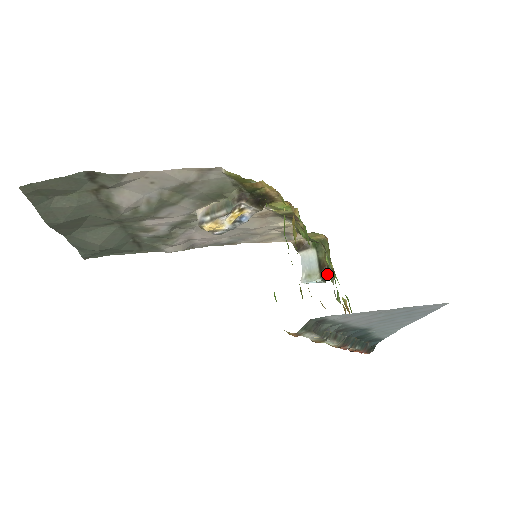
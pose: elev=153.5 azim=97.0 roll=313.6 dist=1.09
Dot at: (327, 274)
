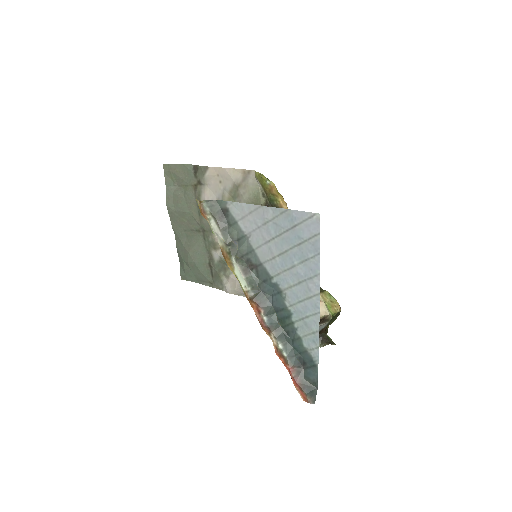
Dot at: (323, 335)
